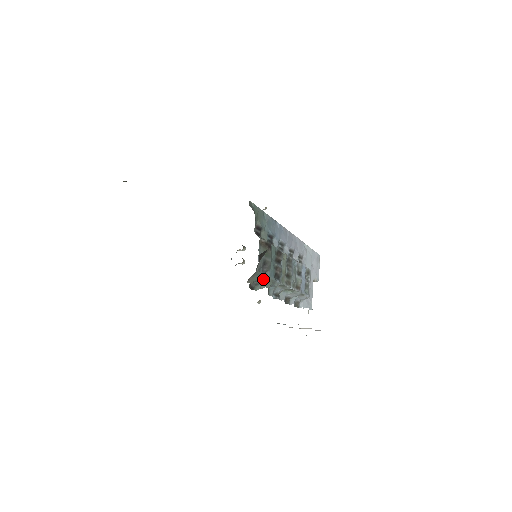
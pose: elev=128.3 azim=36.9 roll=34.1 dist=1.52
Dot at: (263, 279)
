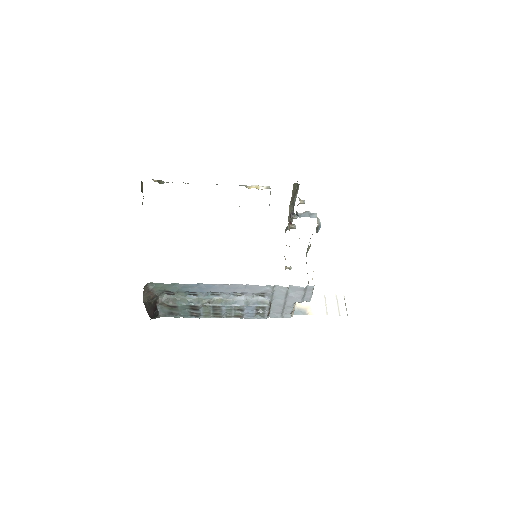
Dot at: (178, 316)
